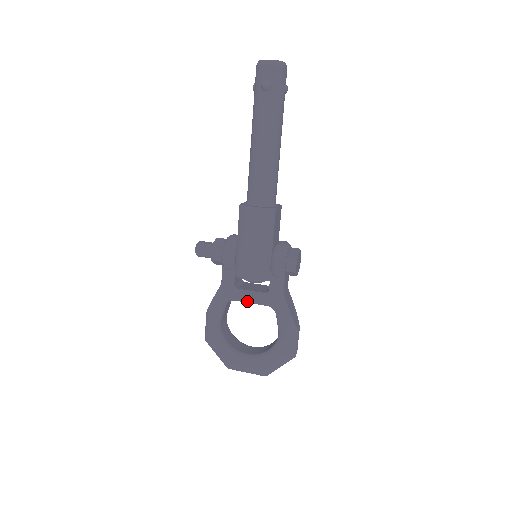
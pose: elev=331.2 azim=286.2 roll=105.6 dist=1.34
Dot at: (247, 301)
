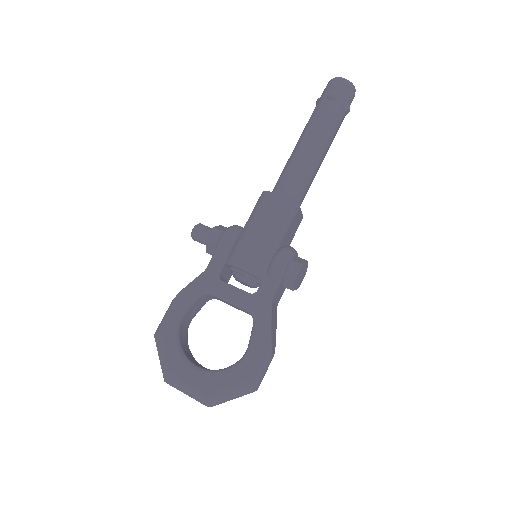
Dot at: (226, 298)
